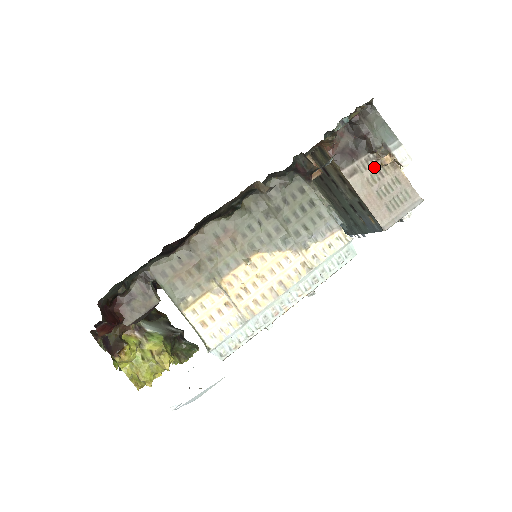
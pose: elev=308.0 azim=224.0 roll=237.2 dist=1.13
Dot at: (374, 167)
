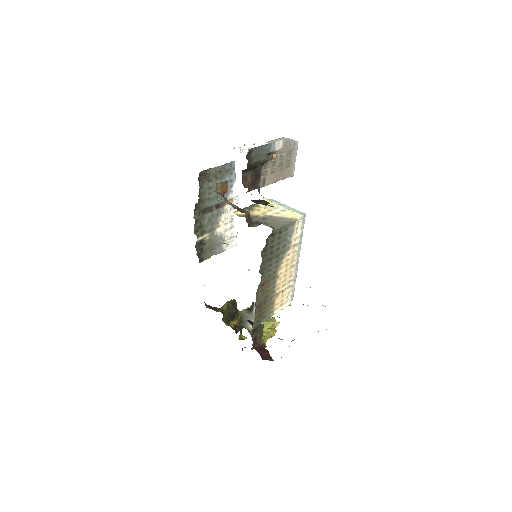
Dot at: (269, 165)
